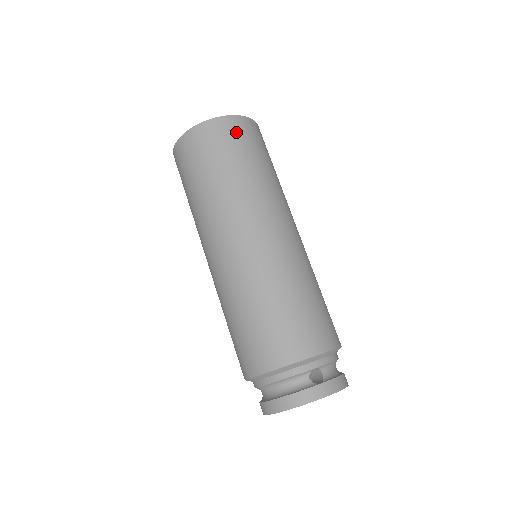
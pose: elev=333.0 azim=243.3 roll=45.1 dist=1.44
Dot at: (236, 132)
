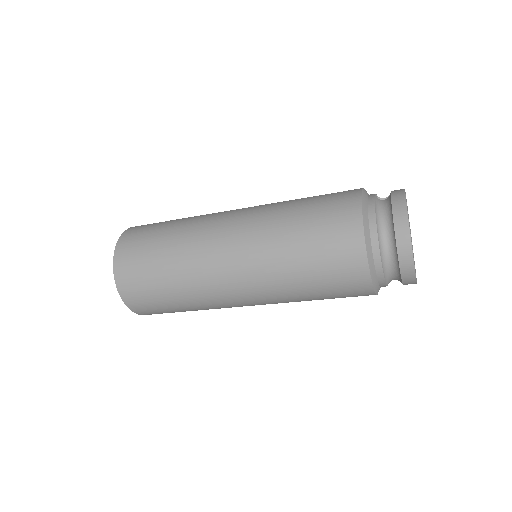
Dot at: occluded
